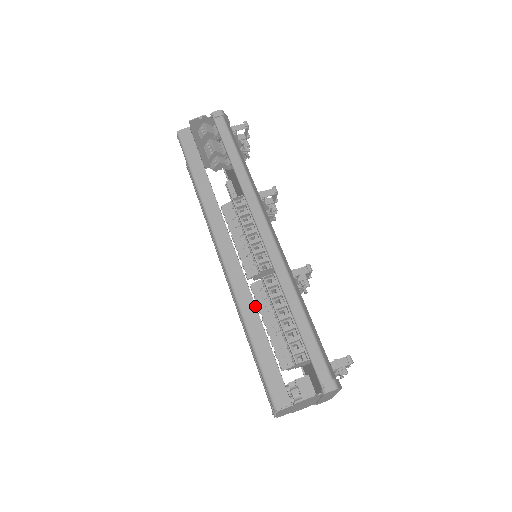
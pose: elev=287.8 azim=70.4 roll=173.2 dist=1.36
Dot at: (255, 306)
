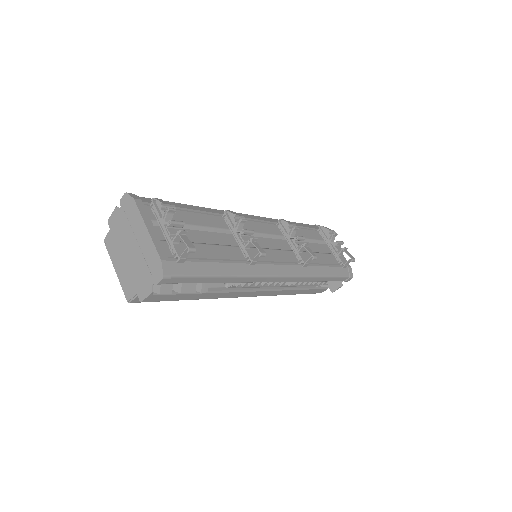
Dot at: (290, 291)
